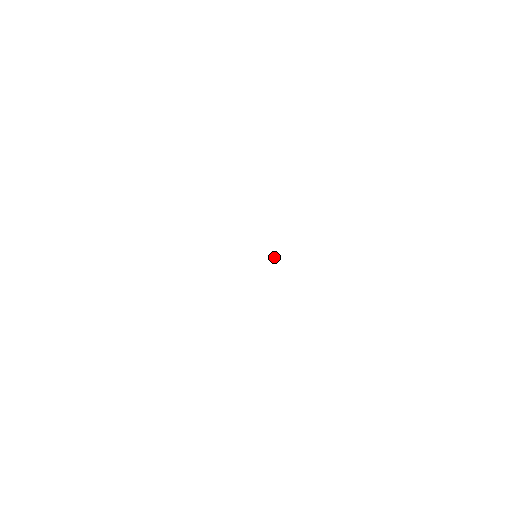
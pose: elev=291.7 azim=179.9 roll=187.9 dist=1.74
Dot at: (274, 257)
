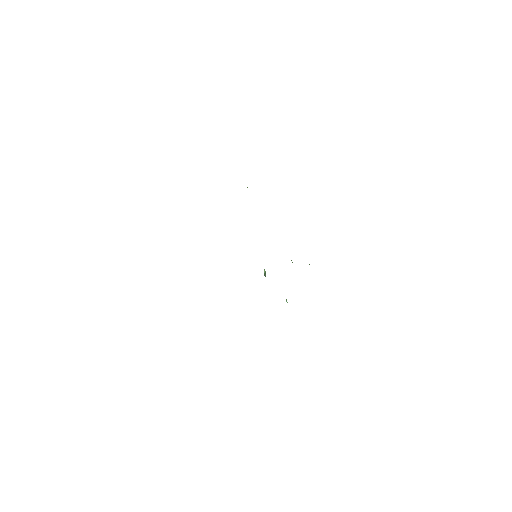
Dot at: (265, 272)
